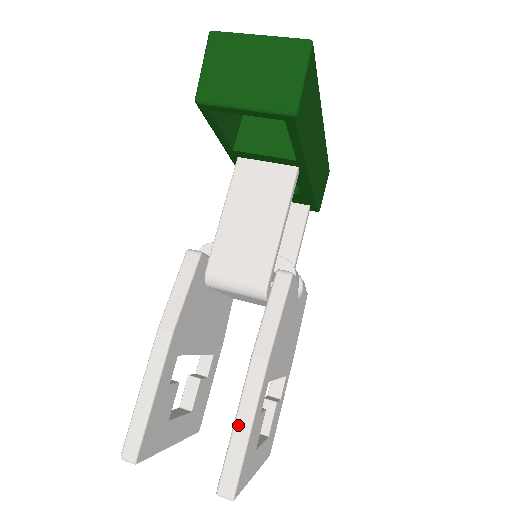
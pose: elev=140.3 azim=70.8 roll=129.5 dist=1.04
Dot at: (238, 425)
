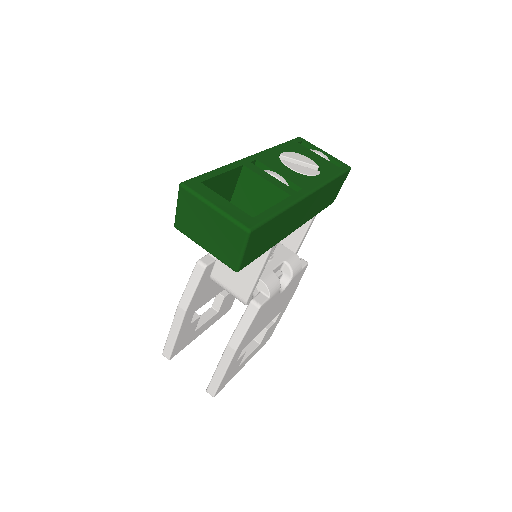
Dot at: (217, 371)
